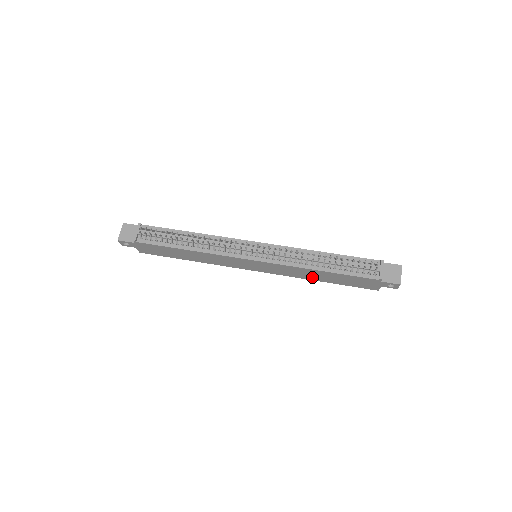
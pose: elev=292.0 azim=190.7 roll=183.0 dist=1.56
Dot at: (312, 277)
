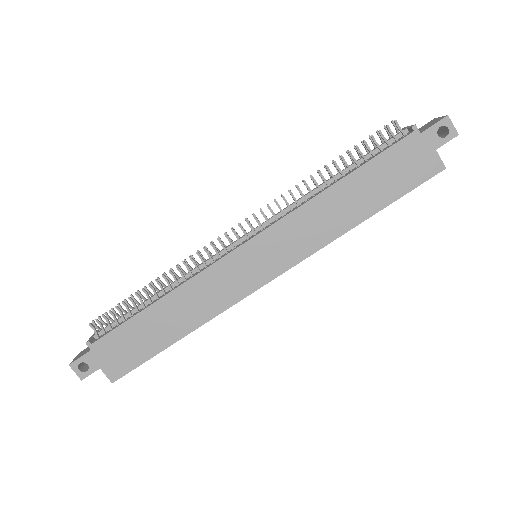
Dot at: (343, 219)
